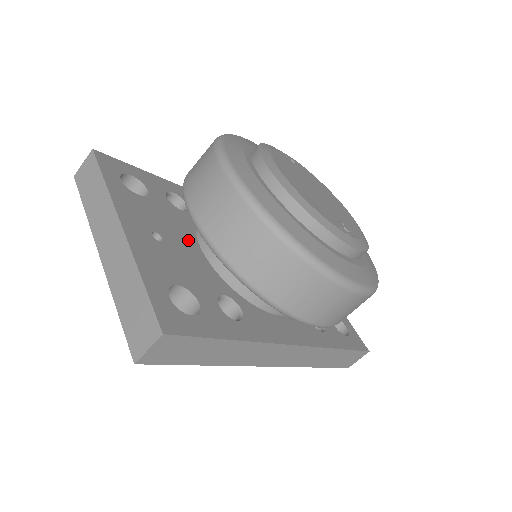
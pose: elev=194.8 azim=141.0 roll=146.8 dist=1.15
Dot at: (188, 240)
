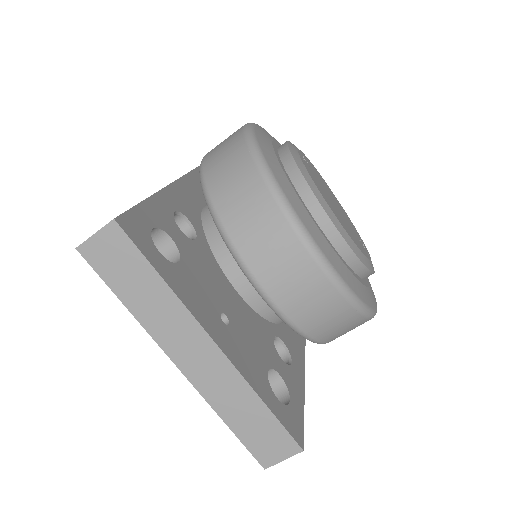
Dot at: (227, 289)
